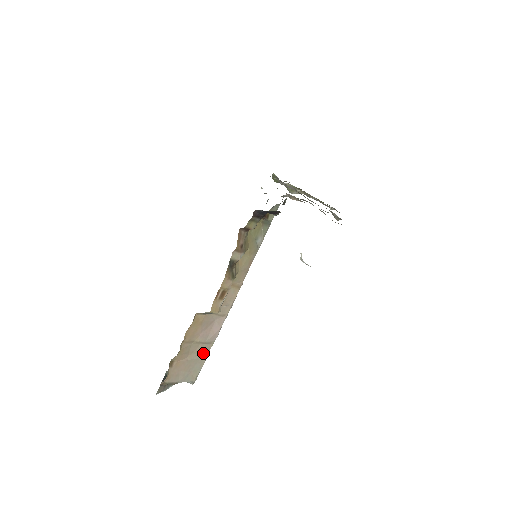
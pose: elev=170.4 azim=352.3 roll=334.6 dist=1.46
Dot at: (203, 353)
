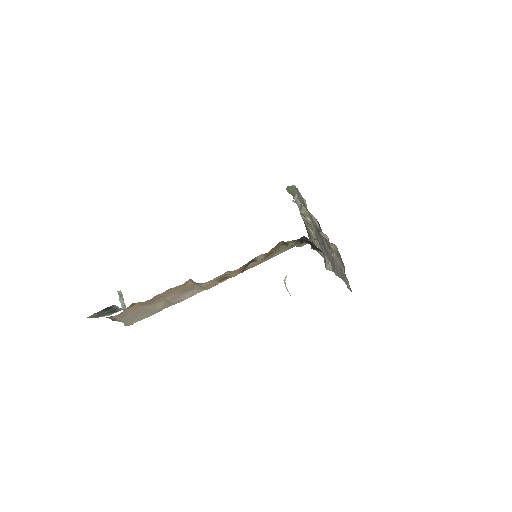
Dot at: (159, 308)
